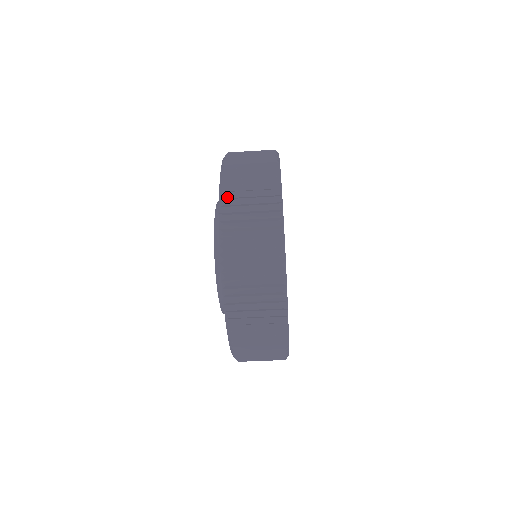
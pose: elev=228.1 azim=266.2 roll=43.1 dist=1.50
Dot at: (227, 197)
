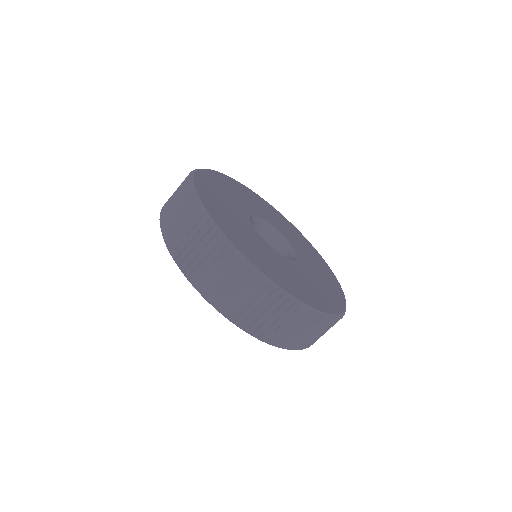
Dot at: (195, 278)
